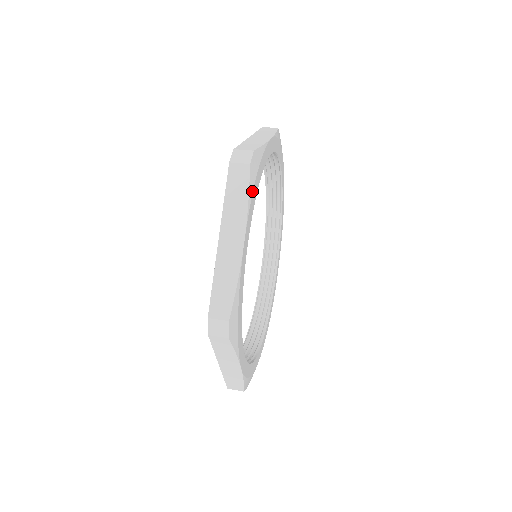
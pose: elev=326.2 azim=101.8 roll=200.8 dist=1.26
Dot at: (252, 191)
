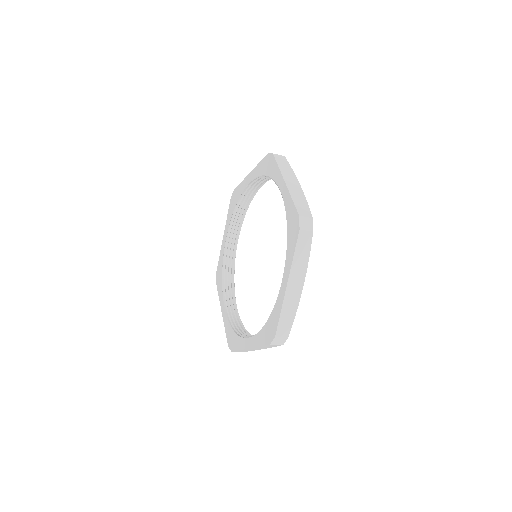
Dot at: occluded
